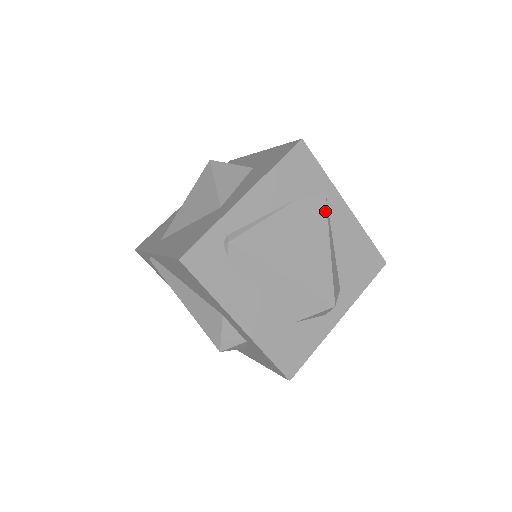
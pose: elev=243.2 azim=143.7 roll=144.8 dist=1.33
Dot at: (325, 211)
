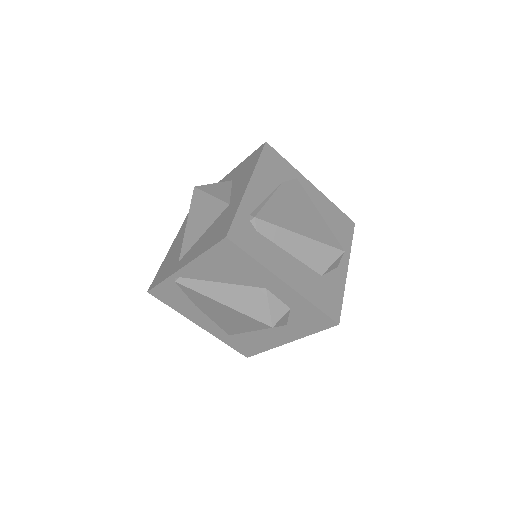
Dot at: (302, 189)
